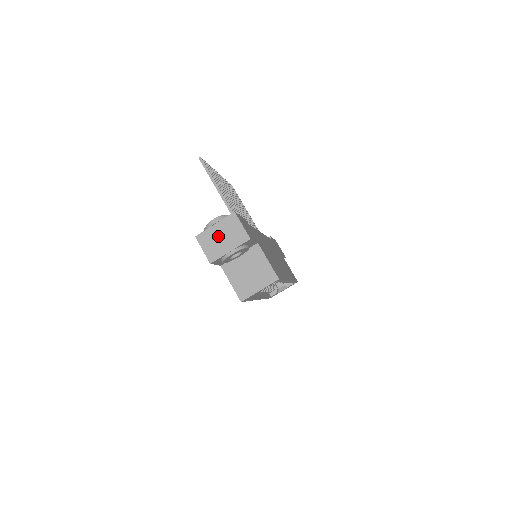
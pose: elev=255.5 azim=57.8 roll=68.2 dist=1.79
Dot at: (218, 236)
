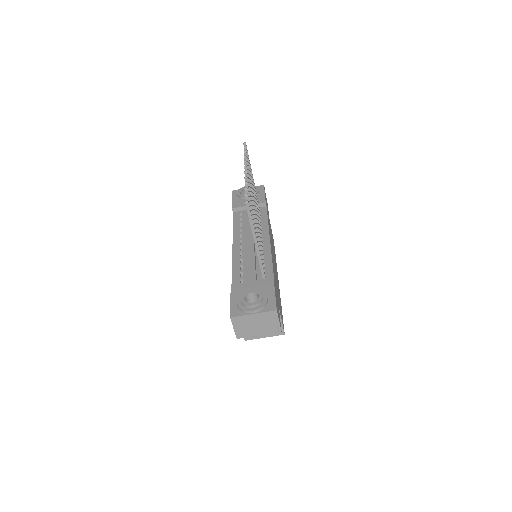
Dot at: (253, 323)
